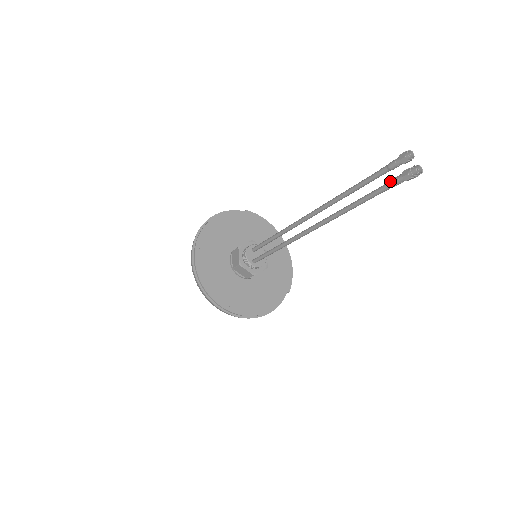
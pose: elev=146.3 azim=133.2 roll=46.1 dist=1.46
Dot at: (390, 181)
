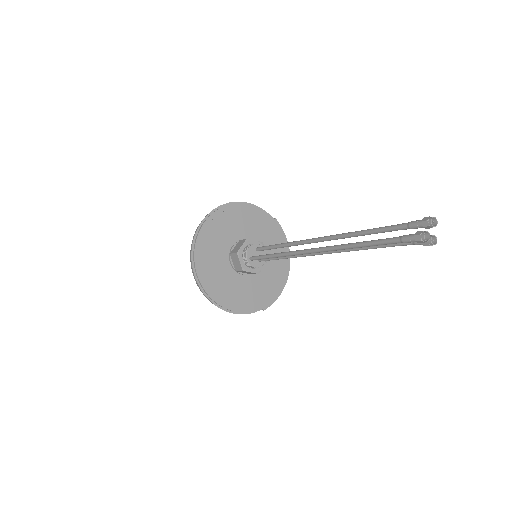
Dot at: occluded
